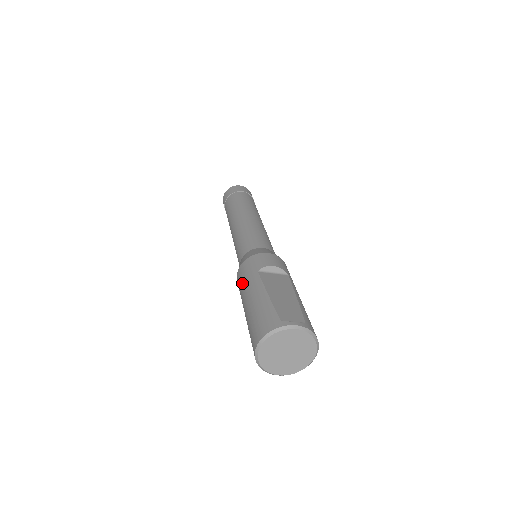
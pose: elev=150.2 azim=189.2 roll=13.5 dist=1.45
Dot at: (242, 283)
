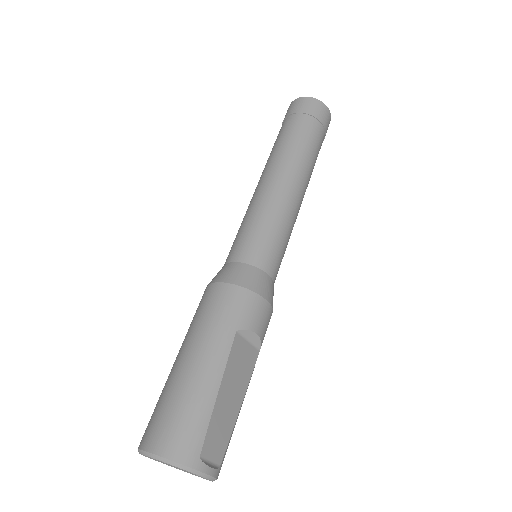
Dot at: (210, 318)
